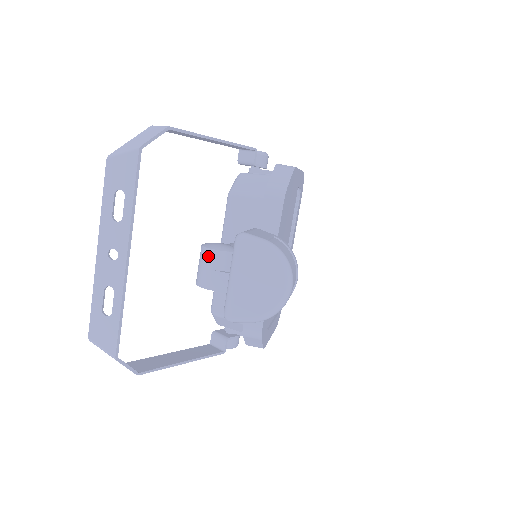
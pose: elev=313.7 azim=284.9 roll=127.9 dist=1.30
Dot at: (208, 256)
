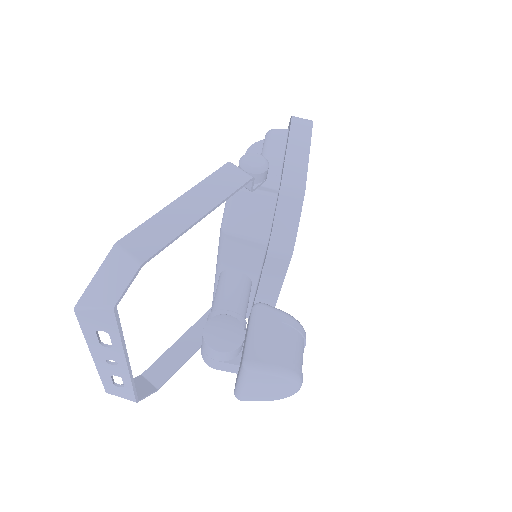
Dot at: (213, 353)
